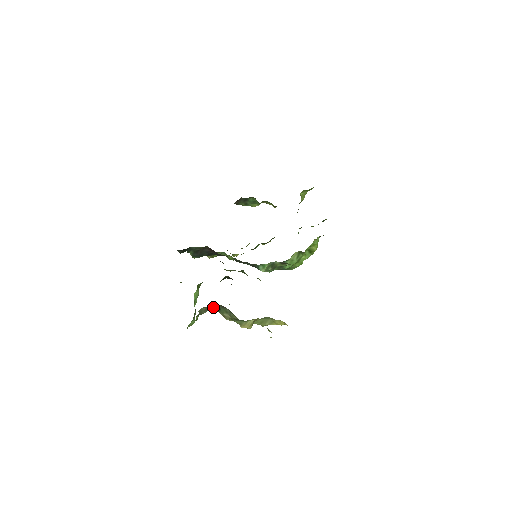
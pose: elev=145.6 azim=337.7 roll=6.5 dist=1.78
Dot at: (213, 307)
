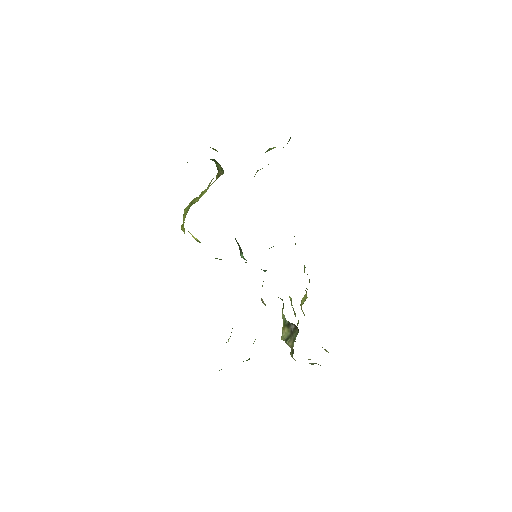
Dot at: occluded
